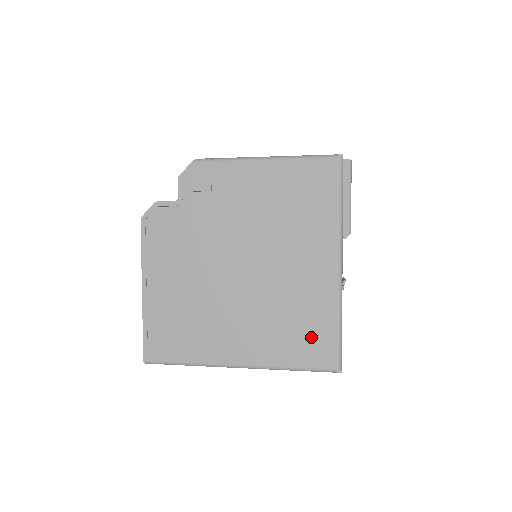
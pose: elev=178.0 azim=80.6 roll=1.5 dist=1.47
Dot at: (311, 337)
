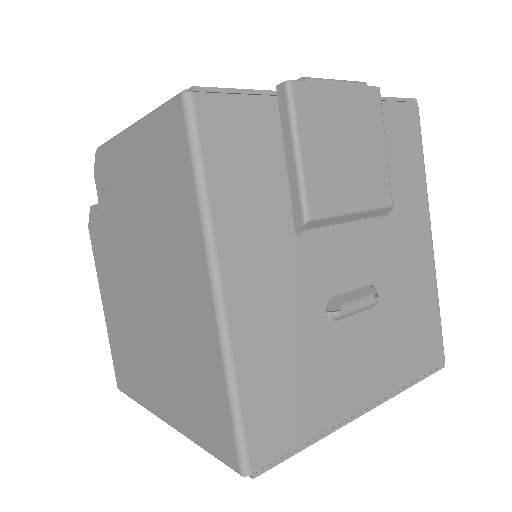
Dot at: (208, 407)
